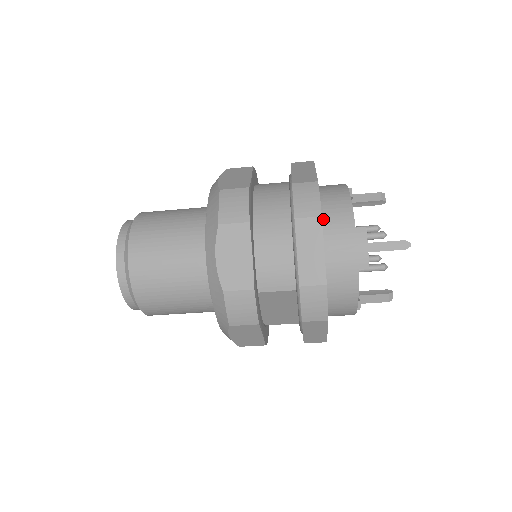
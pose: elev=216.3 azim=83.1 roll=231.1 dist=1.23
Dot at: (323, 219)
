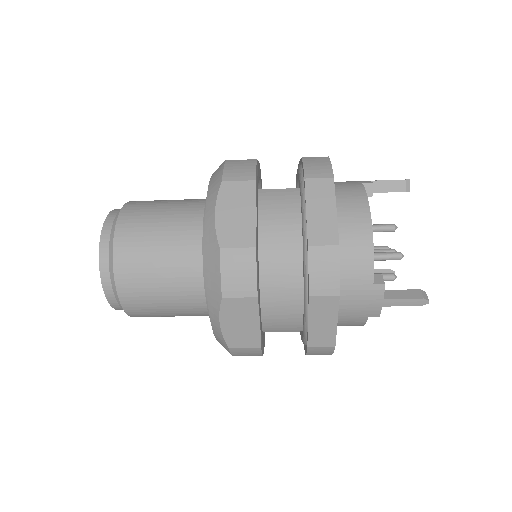
Dot at: occluded
